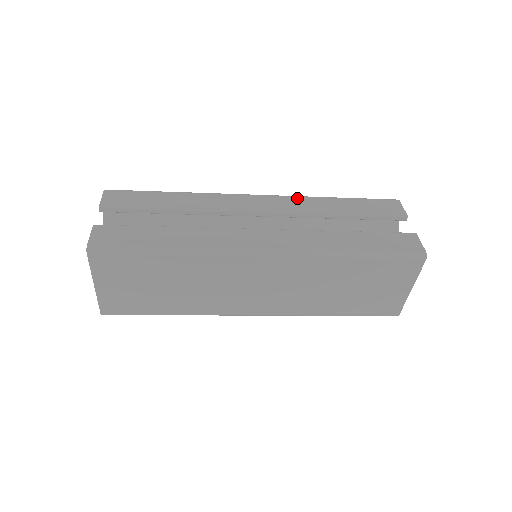
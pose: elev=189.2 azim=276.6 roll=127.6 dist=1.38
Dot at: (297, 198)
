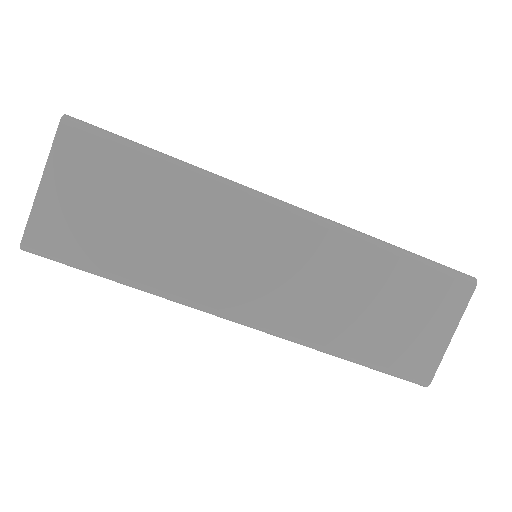
Dot at: occluded
